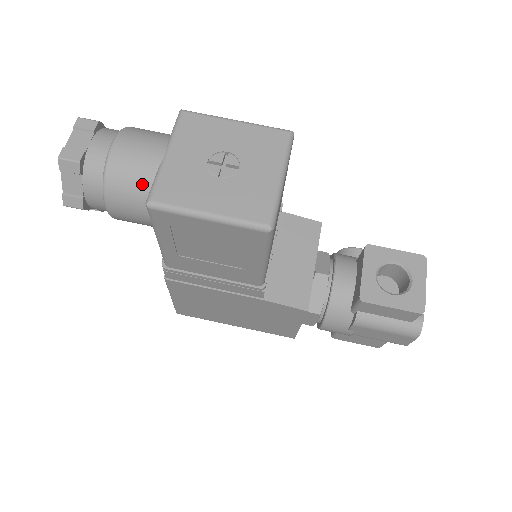
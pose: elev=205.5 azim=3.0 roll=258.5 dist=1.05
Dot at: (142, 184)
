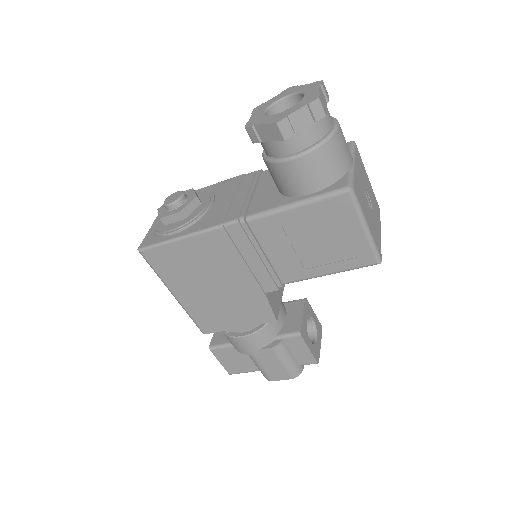
Dot at: (339, 168)
